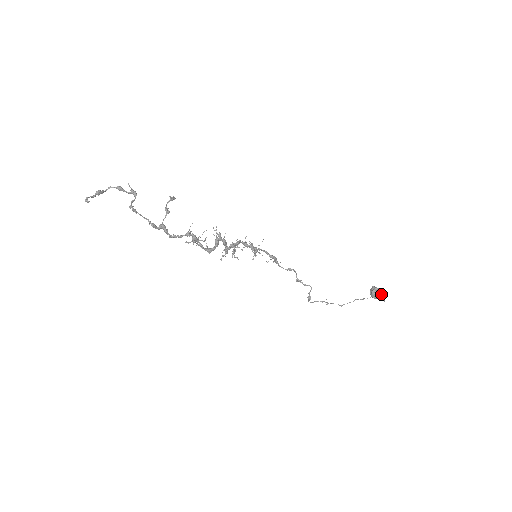
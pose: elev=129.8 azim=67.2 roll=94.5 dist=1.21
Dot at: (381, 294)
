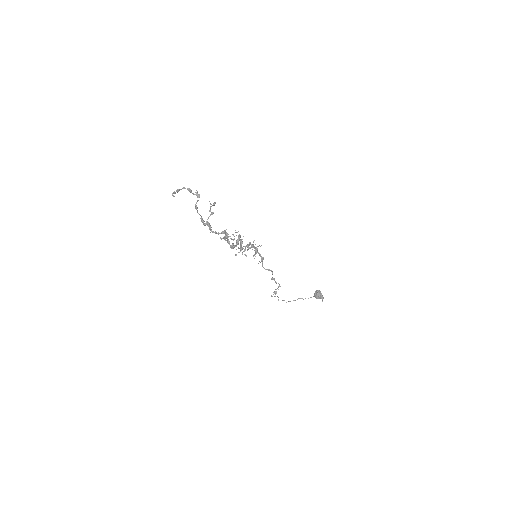
Dot at: (322, 296)
